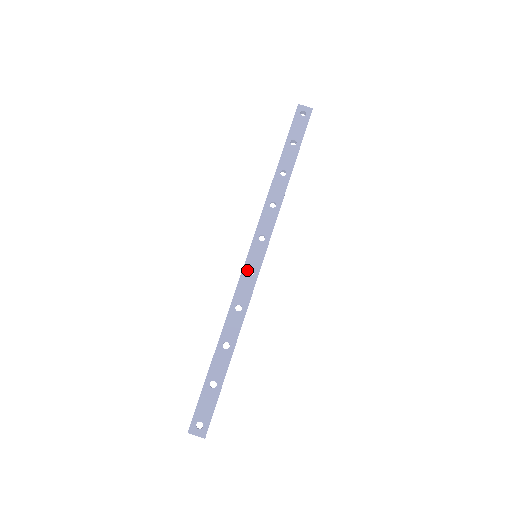
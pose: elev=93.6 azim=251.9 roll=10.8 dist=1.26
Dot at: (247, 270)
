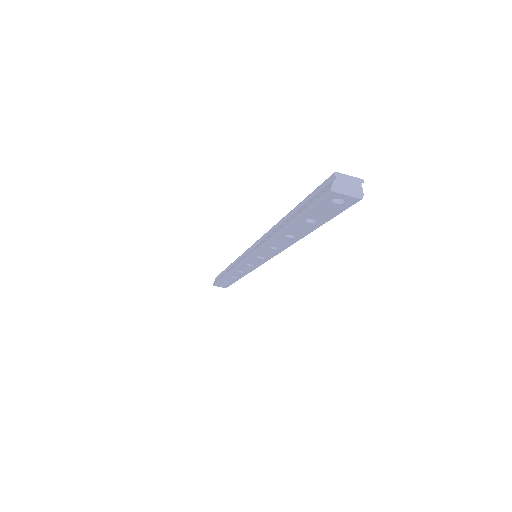
Dot at: (246, 264)
